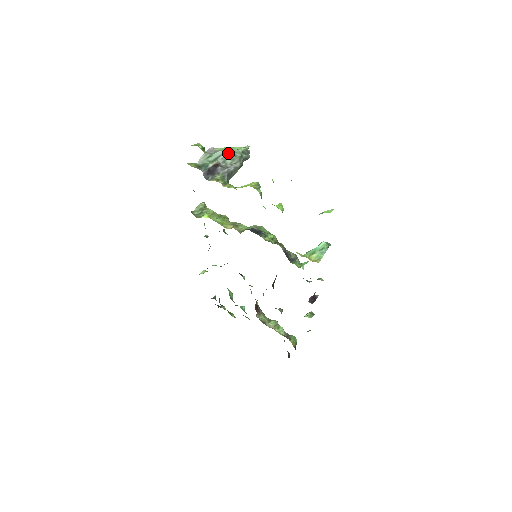
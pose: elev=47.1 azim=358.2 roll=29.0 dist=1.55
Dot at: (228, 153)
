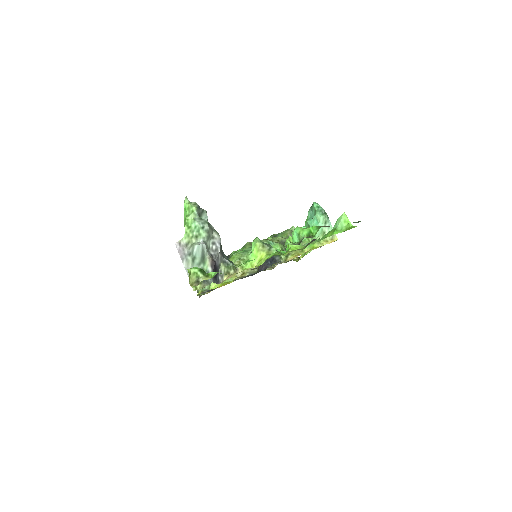
Dot at: (201, 237)
